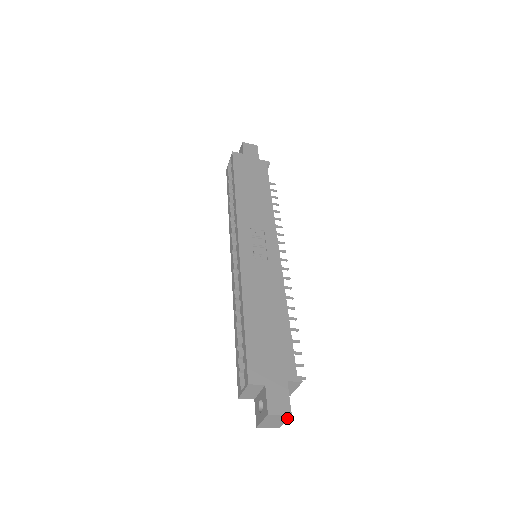
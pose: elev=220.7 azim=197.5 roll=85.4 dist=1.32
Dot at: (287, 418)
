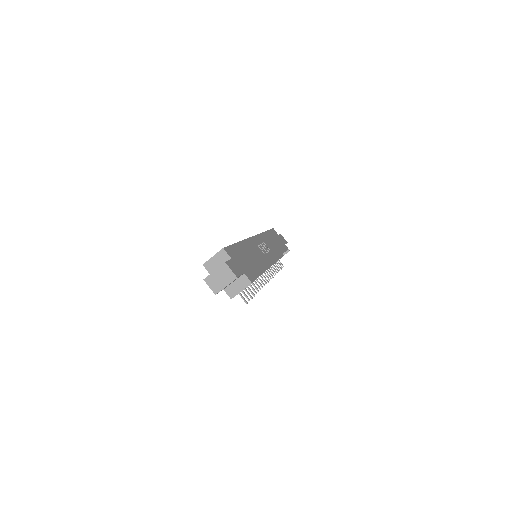
Dot at: (231, 281)
